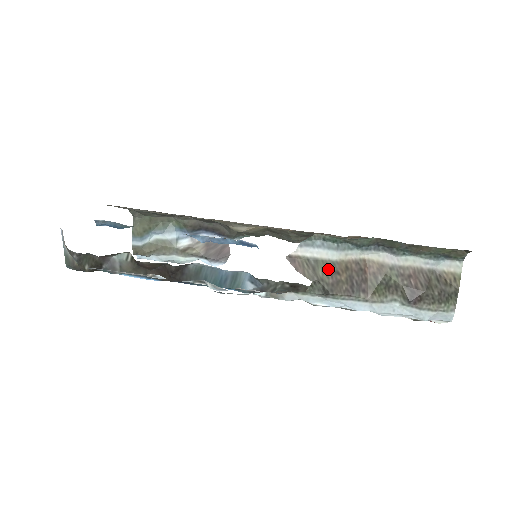
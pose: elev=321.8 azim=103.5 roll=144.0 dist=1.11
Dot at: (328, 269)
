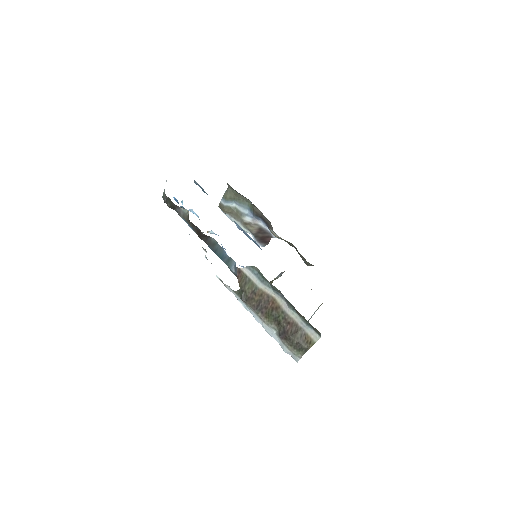
Dot at: (252, 288)
